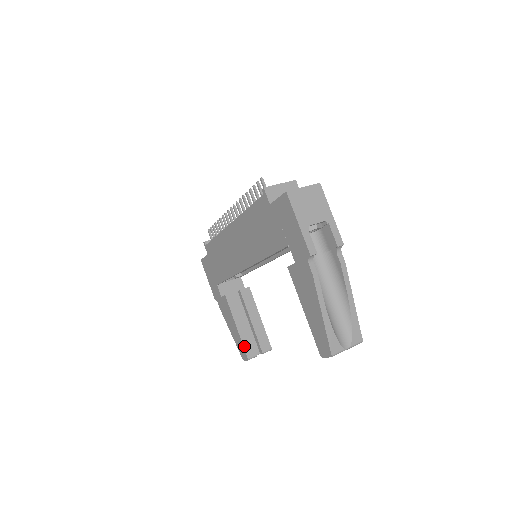
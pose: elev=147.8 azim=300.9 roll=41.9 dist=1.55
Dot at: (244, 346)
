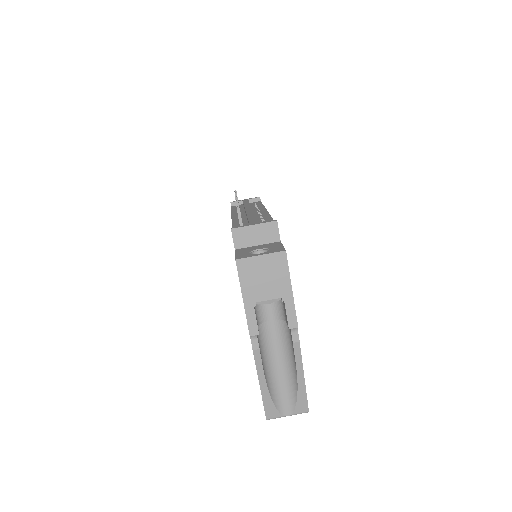
Dot at: occluded
